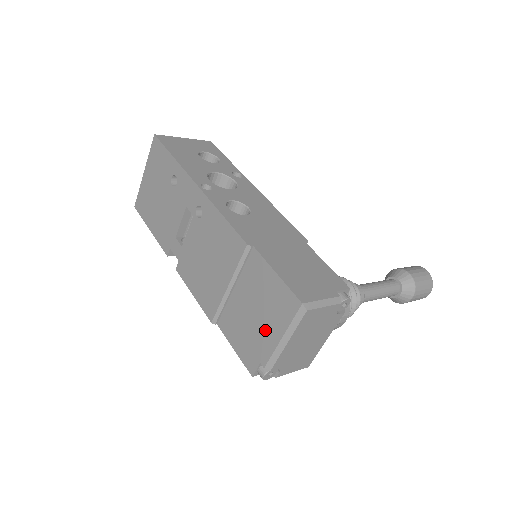
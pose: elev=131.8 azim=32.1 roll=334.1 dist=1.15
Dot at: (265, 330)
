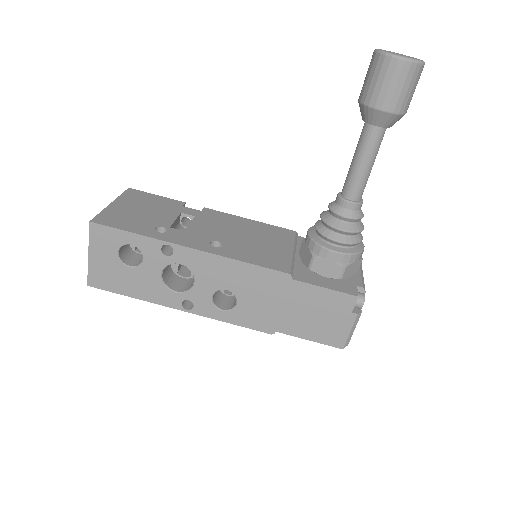
Dot at: occluded
